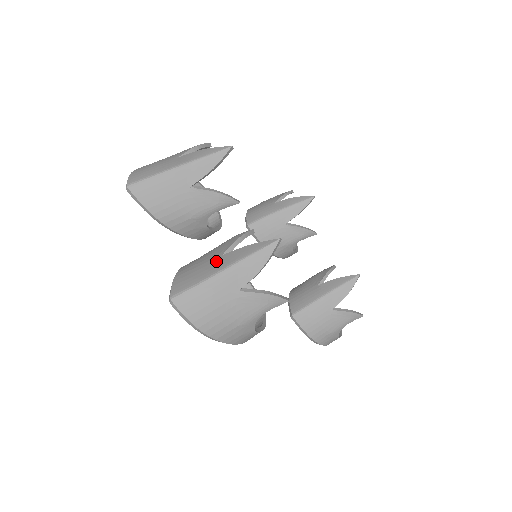
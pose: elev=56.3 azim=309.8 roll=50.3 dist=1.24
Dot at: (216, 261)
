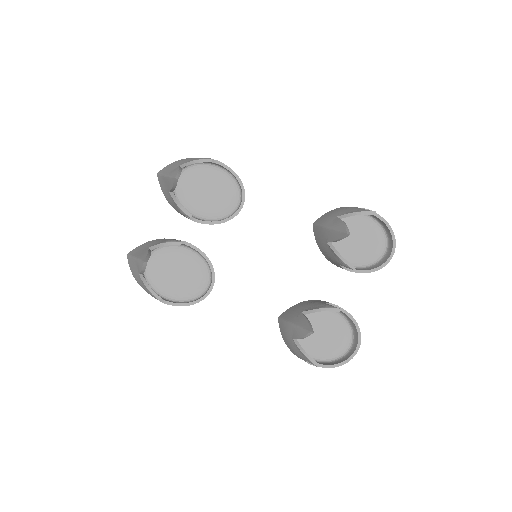
Dot at: (145, 249)
